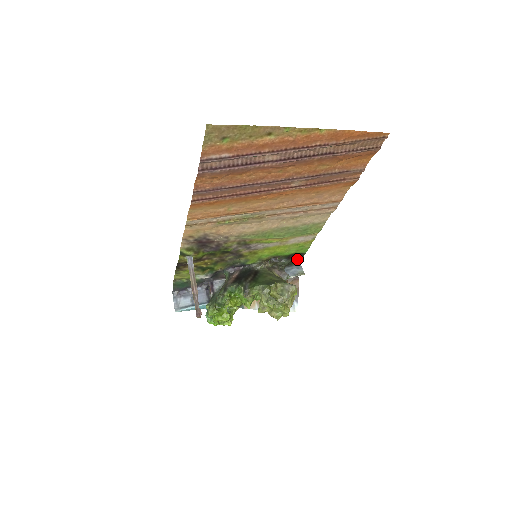
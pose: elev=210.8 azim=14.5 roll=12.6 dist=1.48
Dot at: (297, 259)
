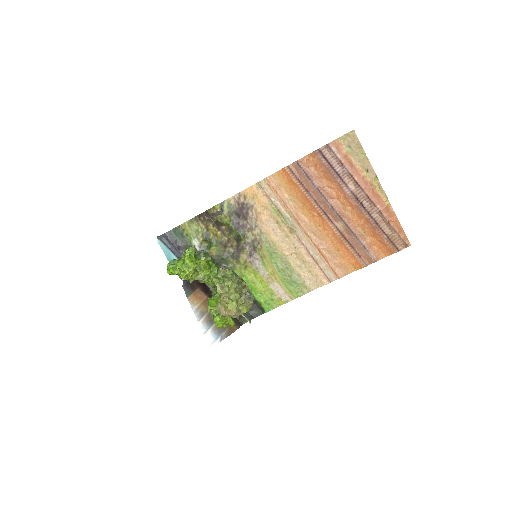
Dot at: (255, 312)
